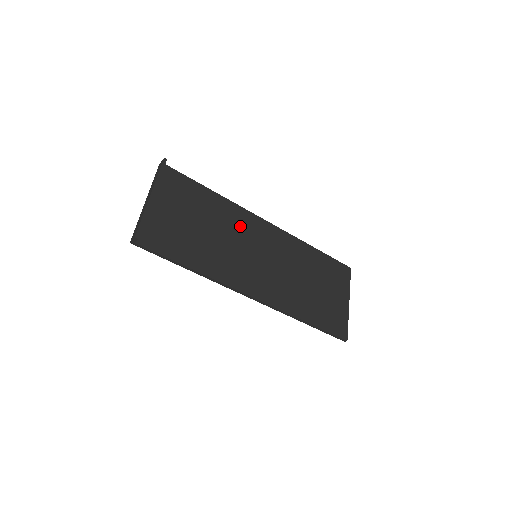
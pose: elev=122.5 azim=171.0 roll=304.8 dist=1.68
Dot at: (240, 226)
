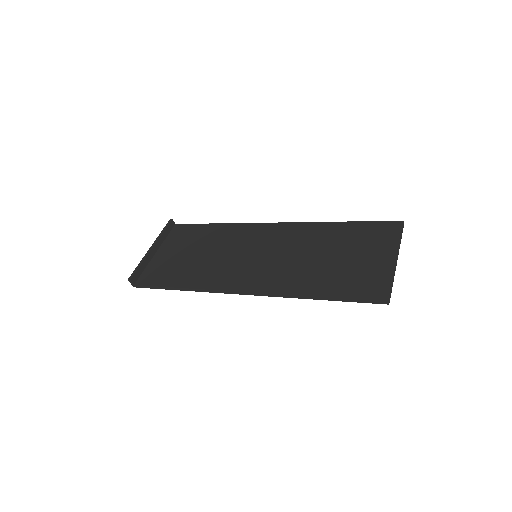
Dot at: (240, 238)
